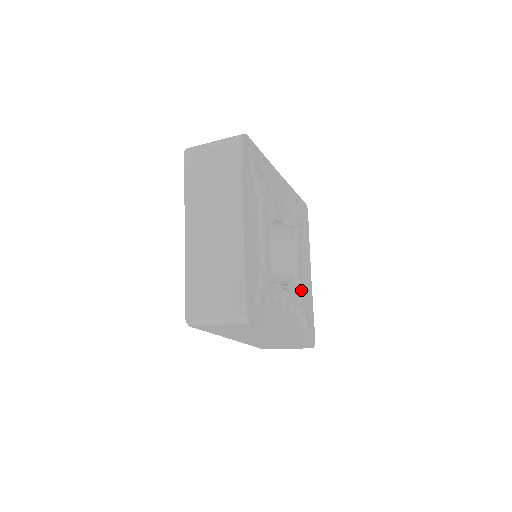
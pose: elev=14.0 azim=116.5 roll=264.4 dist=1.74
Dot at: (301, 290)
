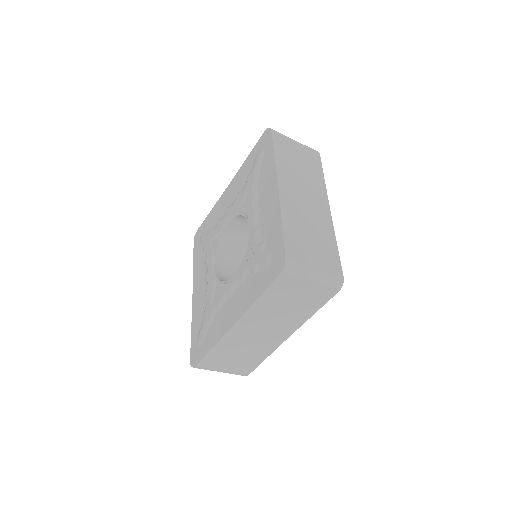
Dot at: occluded
